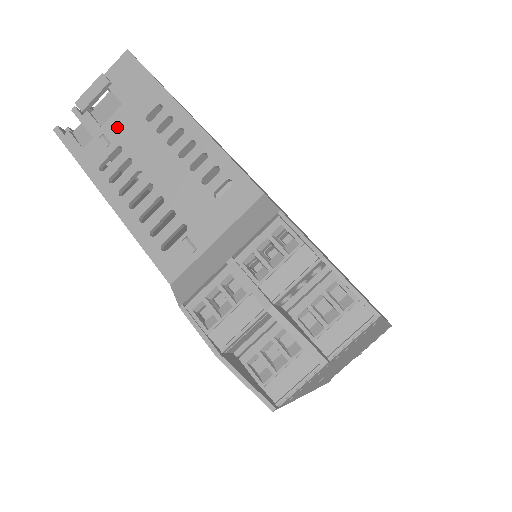
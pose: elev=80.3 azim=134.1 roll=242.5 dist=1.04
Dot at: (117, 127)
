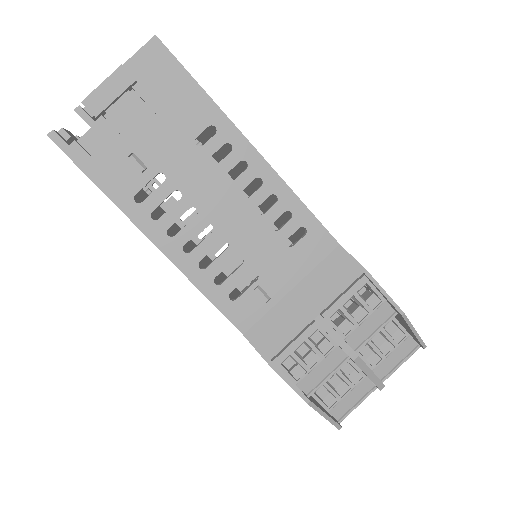
Dot at: (154, 147)
